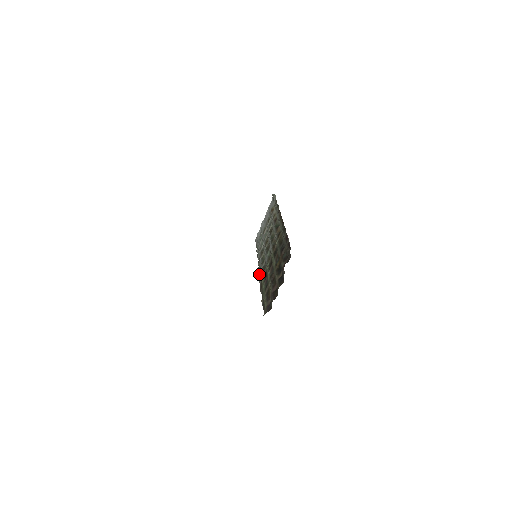
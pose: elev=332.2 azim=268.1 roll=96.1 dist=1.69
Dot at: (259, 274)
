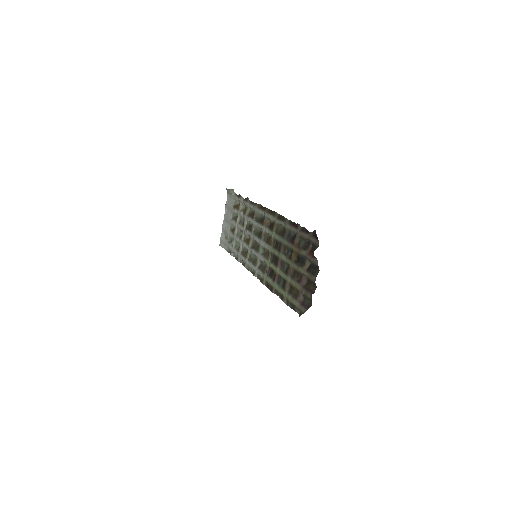
Dot at: (255, 276)
